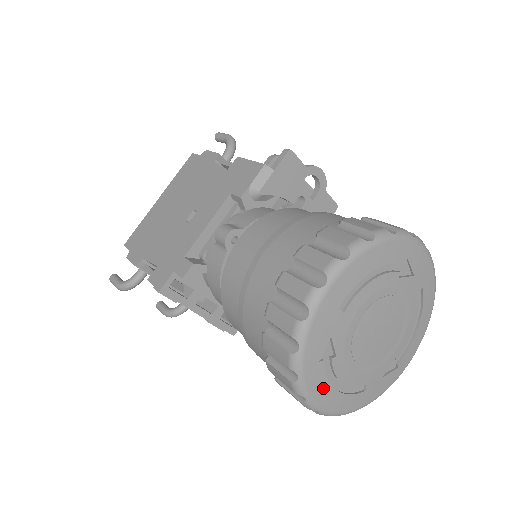
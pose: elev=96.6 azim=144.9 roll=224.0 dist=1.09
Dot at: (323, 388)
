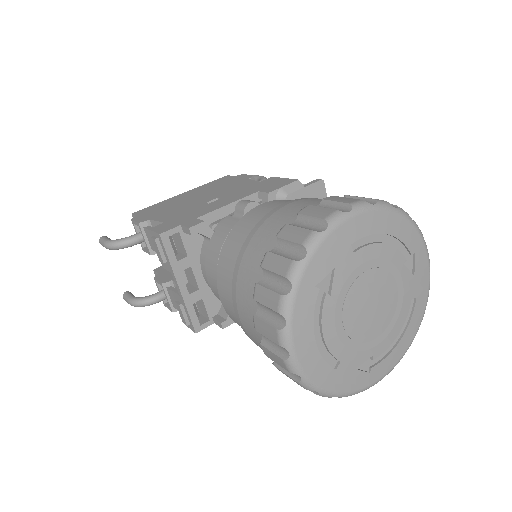
Dot at: (306, 323)
